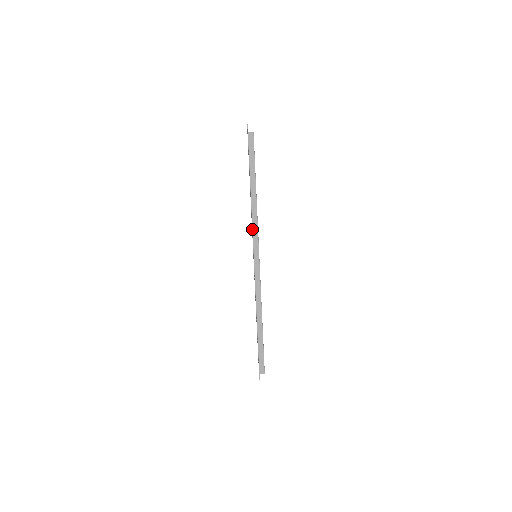
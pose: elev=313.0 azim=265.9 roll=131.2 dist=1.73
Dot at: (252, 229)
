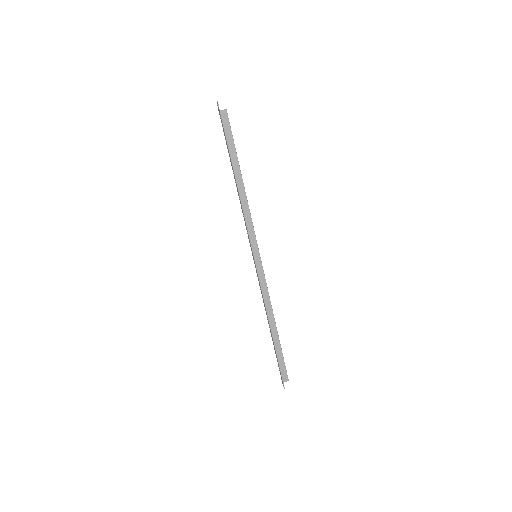
Dot at: (246, 226)
